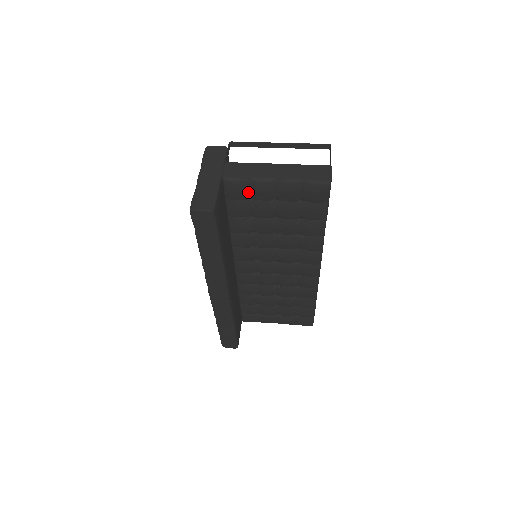
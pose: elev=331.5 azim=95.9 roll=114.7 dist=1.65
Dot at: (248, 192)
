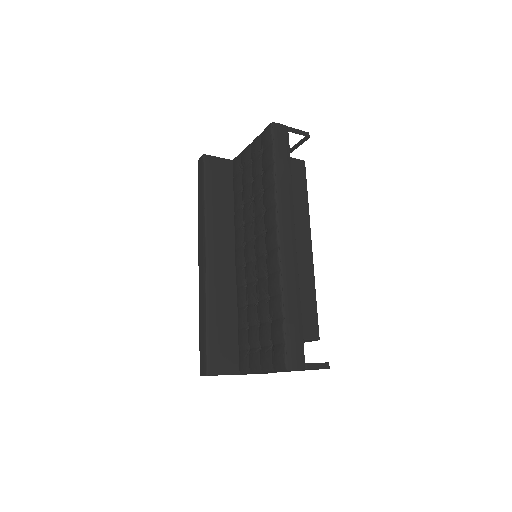
Dot at: (241, 163)
